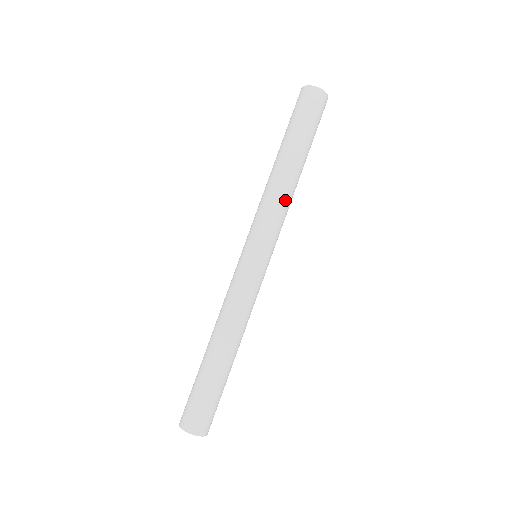
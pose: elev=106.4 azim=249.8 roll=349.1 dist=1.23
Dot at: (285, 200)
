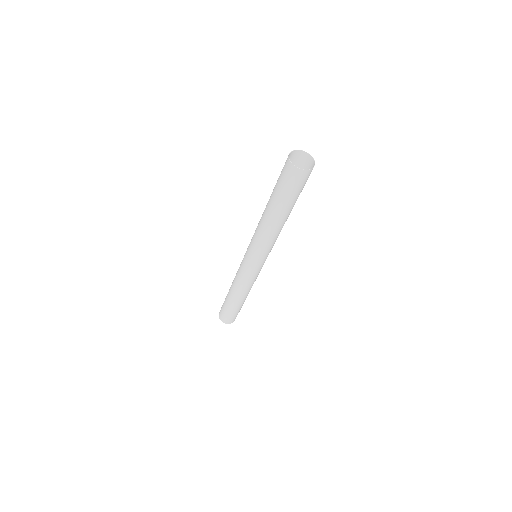
Dot at: (271, 238)
